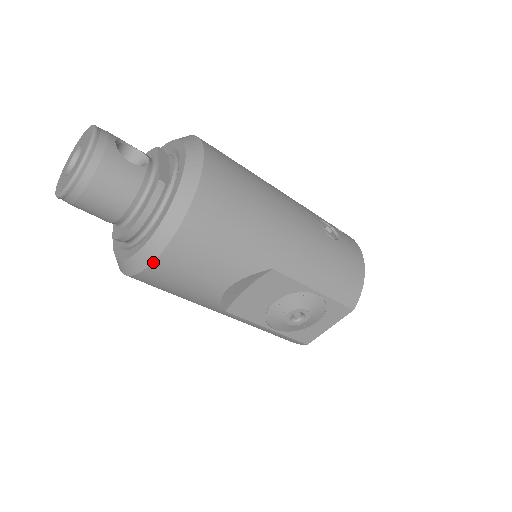
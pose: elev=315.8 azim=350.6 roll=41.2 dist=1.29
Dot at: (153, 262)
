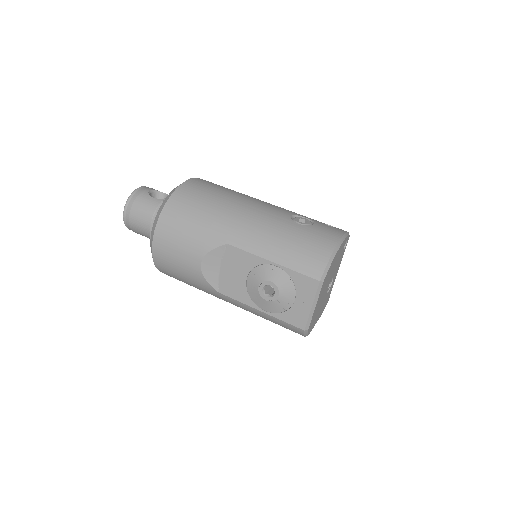
Dot at: (152, 248)
